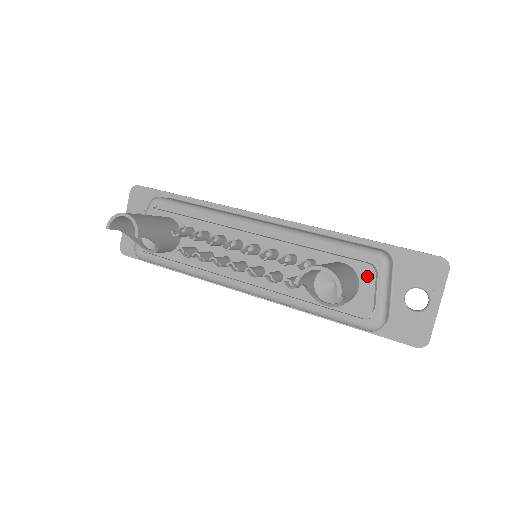
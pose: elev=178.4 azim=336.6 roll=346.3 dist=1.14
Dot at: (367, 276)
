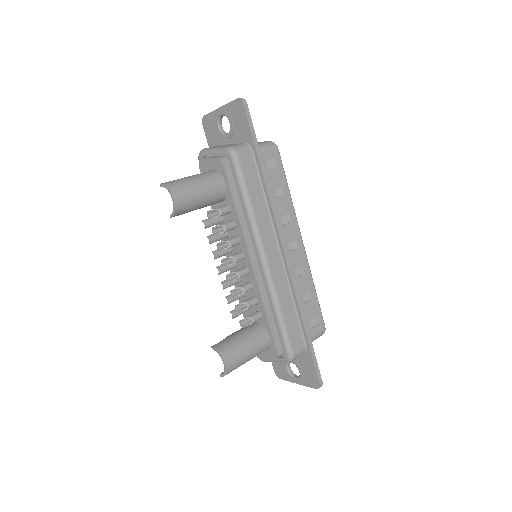
Dot at: (272, 354)
